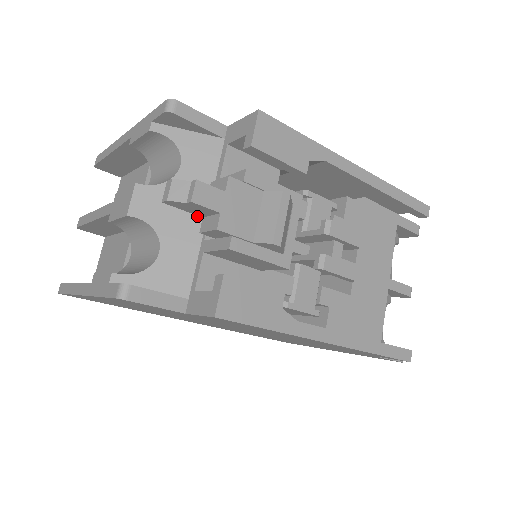
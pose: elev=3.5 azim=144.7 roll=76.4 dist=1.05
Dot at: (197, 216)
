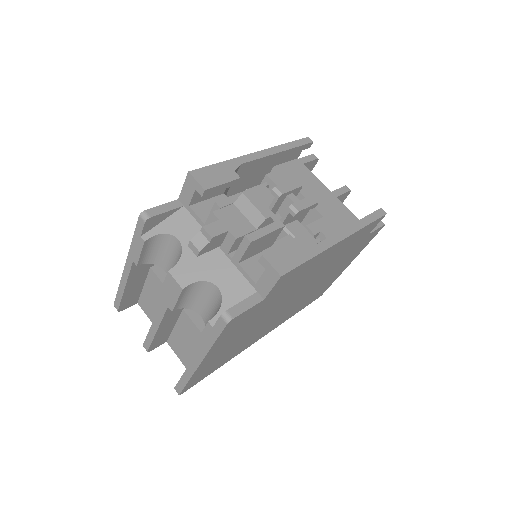
Dot at: (215, 253)
